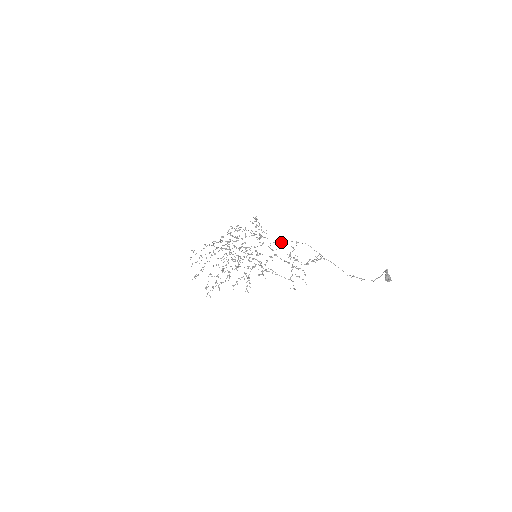
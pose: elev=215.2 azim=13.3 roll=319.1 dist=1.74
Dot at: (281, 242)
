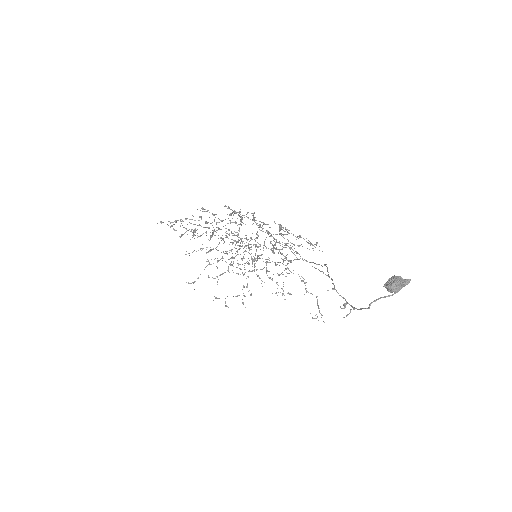
Dot at: (297, 252)
